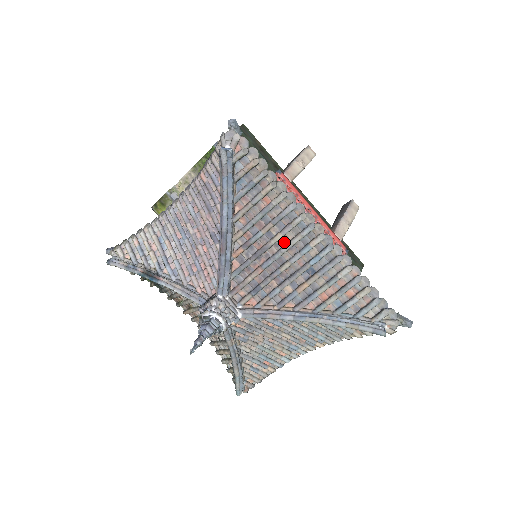
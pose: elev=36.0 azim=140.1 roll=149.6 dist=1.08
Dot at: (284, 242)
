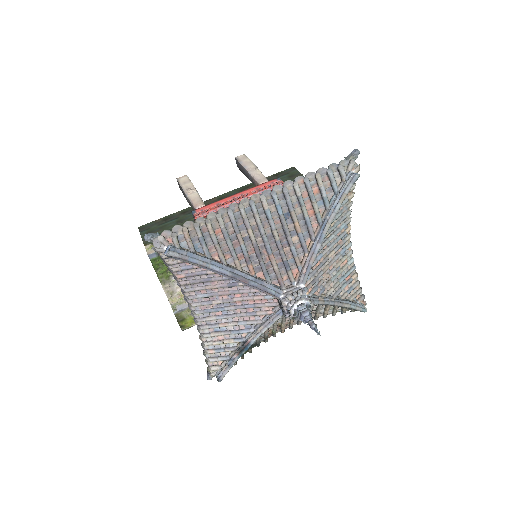
Dot at: (256, 229)
